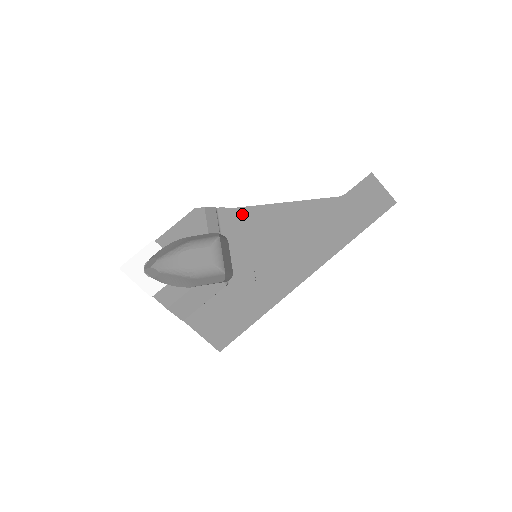
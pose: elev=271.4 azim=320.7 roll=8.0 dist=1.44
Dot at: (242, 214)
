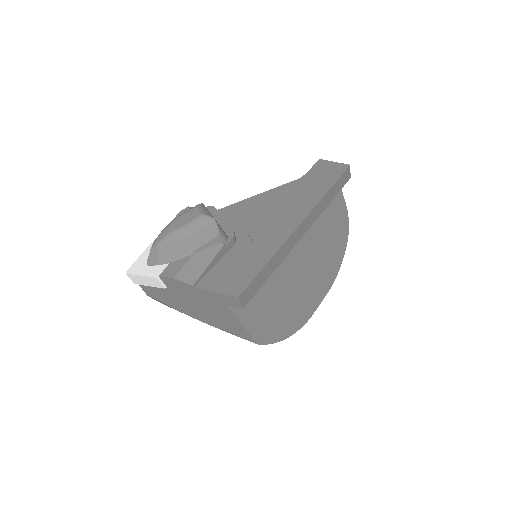
Dot at: (225, 211)
